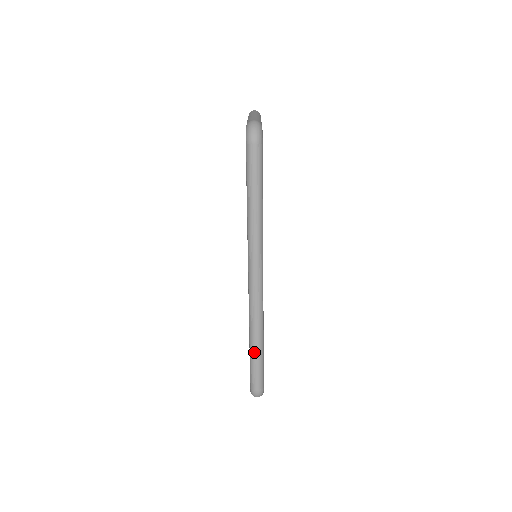
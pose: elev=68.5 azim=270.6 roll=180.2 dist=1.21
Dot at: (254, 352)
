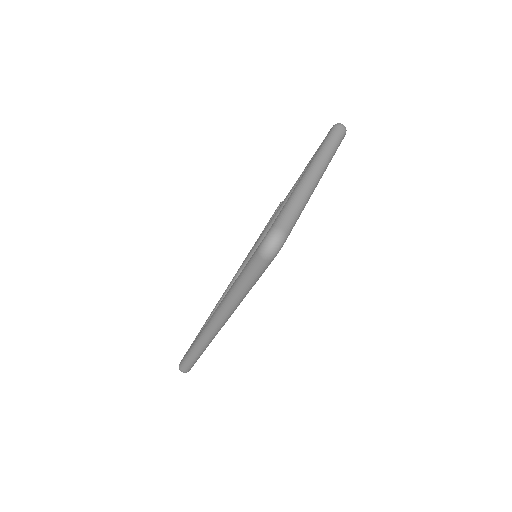
Dot at: (191, 355)
